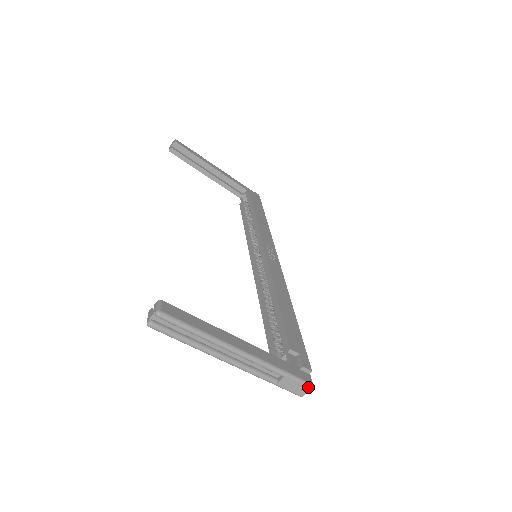
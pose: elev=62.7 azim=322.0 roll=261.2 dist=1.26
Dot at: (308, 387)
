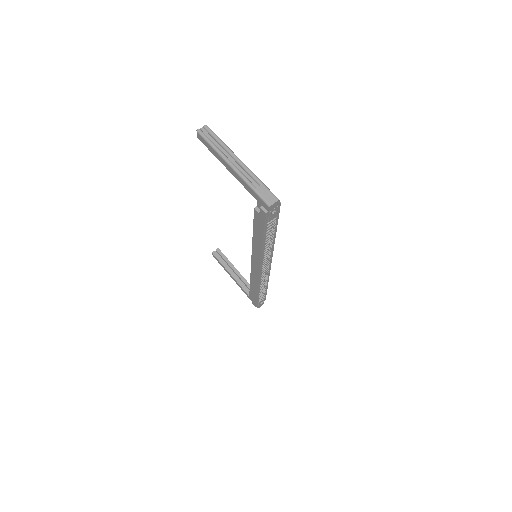
Dot at: (276, 199)
